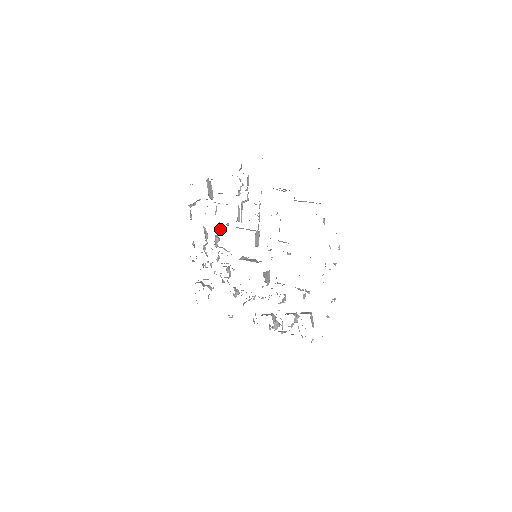
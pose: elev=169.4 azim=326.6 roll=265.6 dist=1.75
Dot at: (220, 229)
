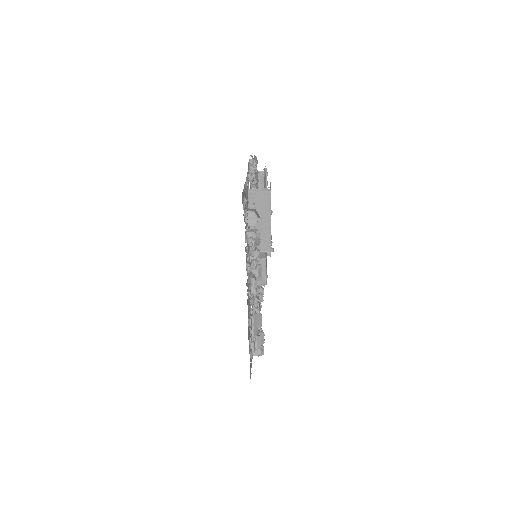
Dot at: (258, 287)
